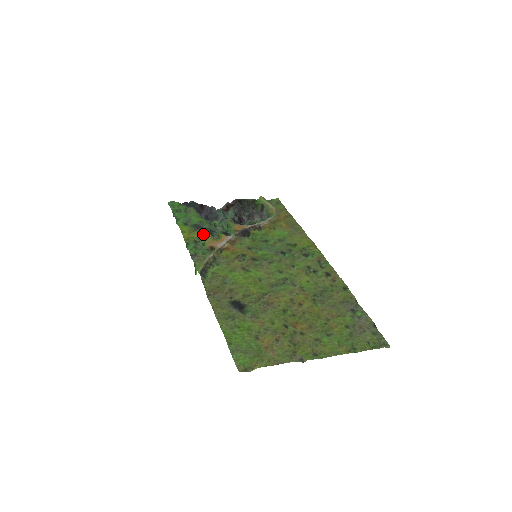
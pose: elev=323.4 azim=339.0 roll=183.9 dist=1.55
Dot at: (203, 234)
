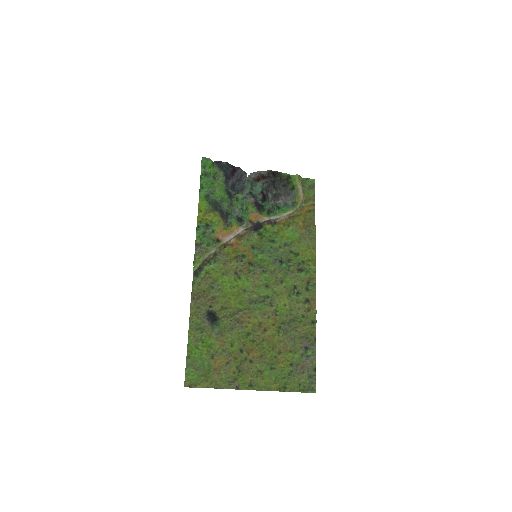
Dot at: (217, 219)
